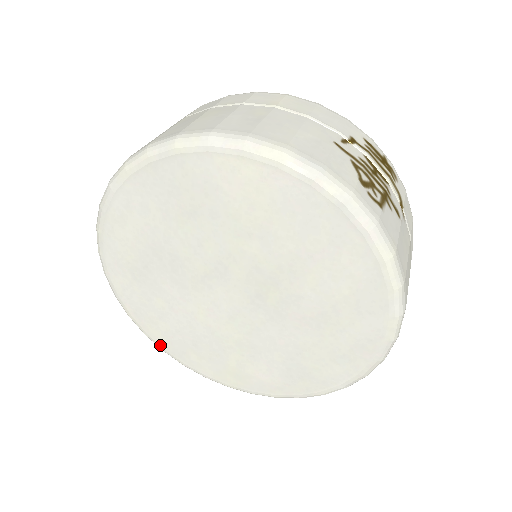
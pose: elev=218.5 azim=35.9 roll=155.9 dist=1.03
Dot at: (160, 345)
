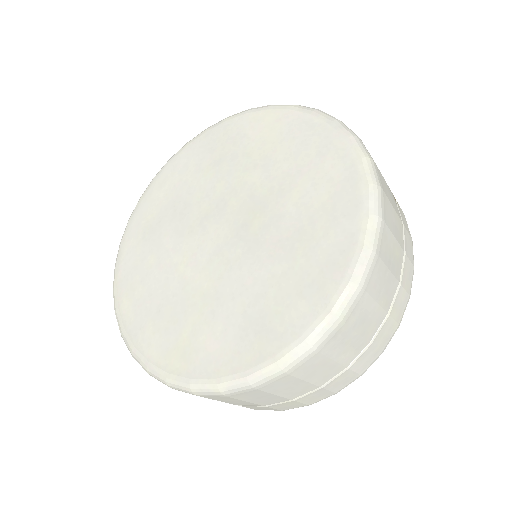
Dot at: (123, 322)
